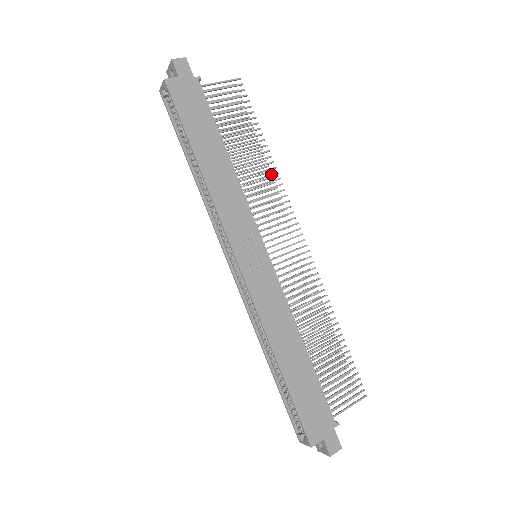
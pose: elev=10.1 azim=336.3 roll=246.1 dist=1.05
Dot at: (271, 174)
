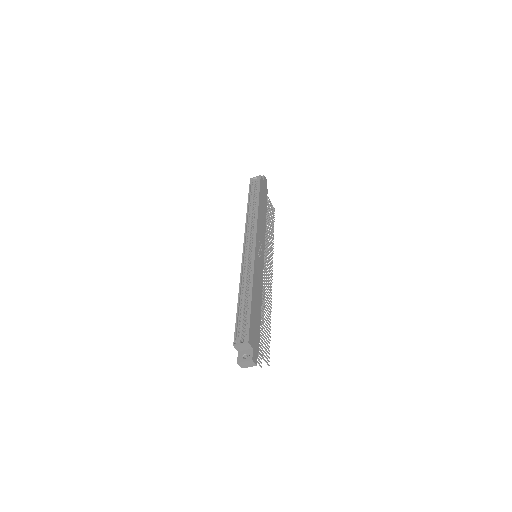
Dot at: (272, 243)
